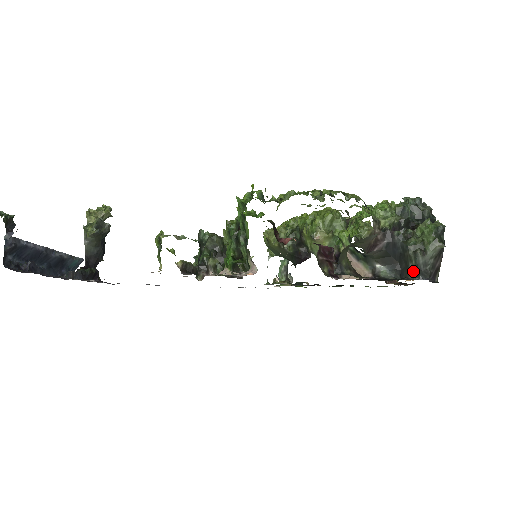
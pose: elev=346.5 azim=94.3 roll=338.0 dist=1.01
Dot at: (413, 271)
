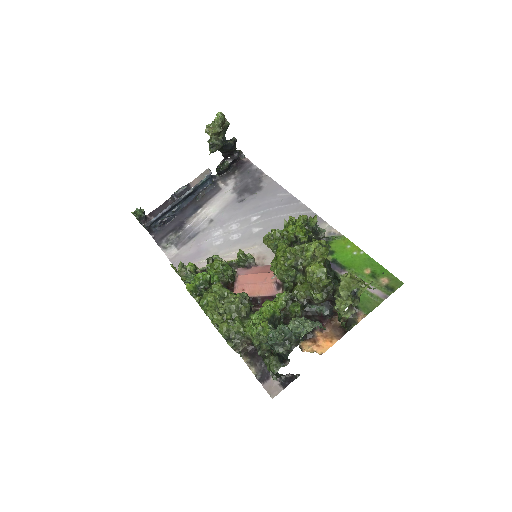
Dot at: occluded
